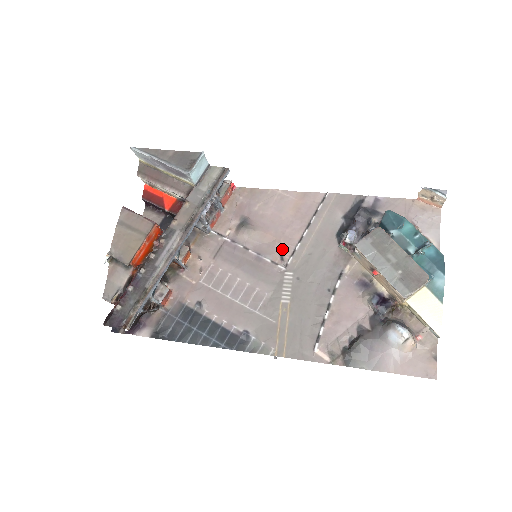
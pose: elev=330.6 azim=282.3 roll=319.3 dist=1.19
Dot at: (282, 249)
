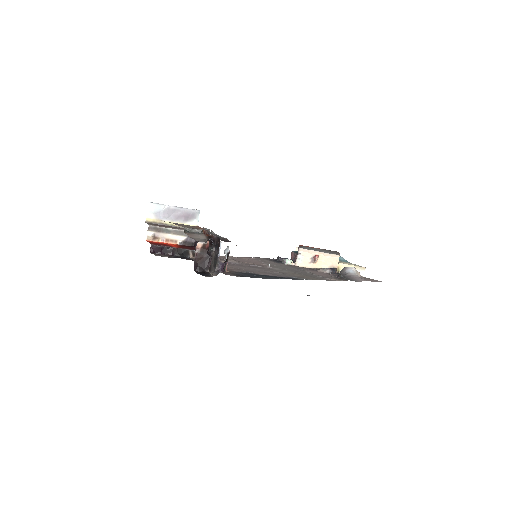
Dot at: (260, 265)
